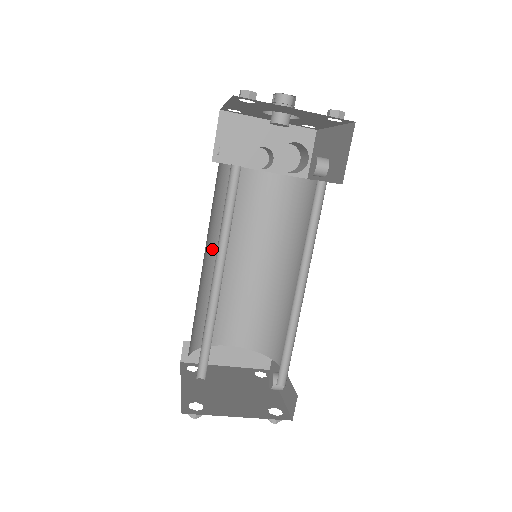
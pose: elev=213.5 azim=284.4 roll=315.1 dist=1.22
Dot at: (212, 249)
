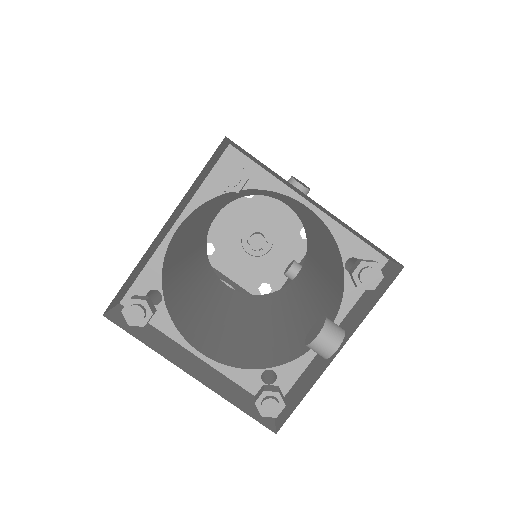
Dot at: (192, 258)
